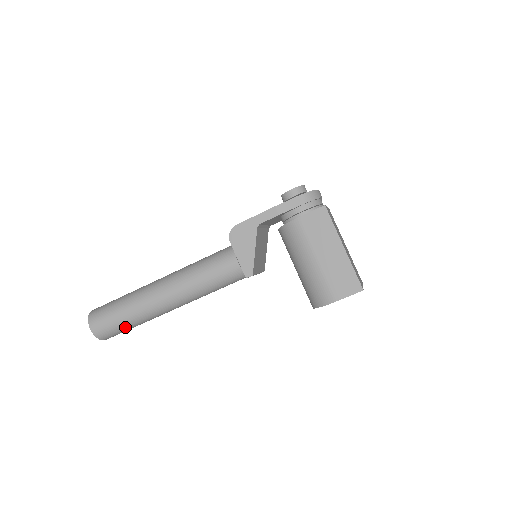
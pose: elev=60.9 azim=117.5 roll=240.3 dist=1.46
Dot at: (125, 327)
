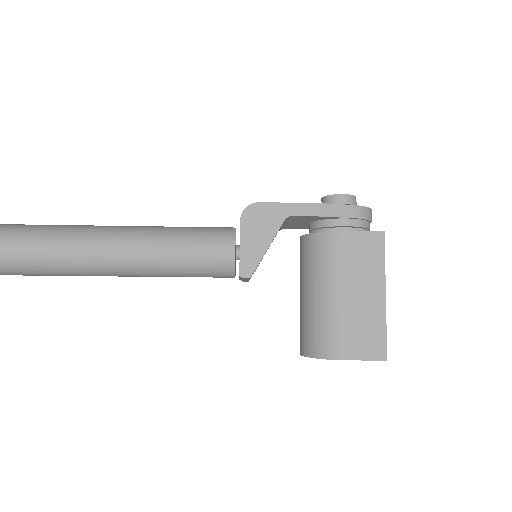
Dot at: (21, 269)
